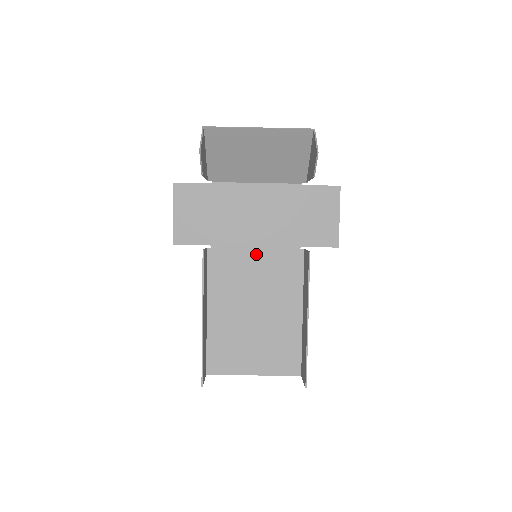
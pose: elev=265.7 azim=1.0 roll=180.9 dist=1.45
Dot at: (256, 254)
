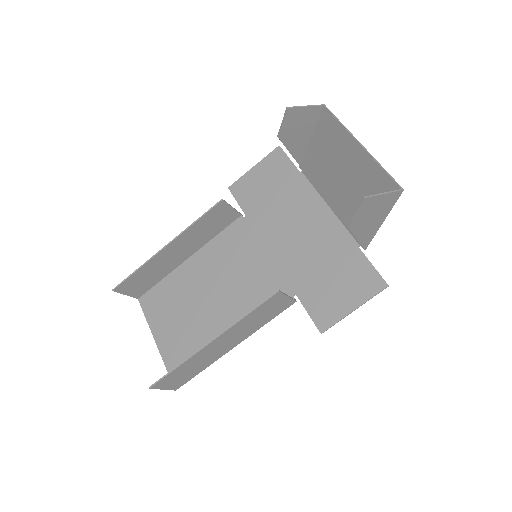
Dot at: (262, 259)
